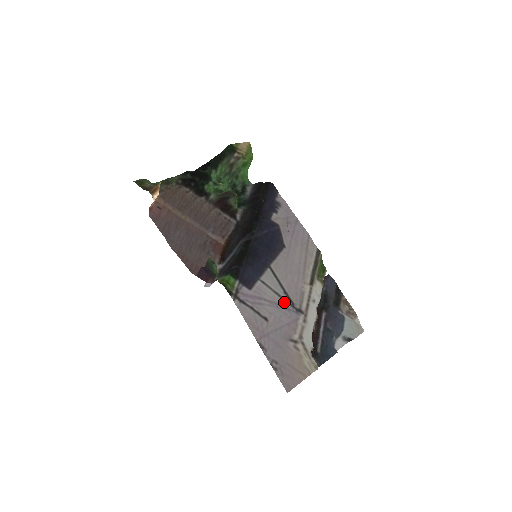
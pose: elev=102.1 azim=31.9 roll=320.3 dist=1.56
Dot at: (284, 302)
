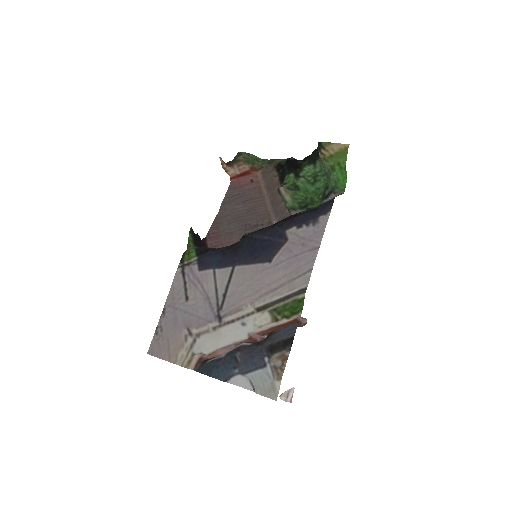
Dot at: (215, 301)
